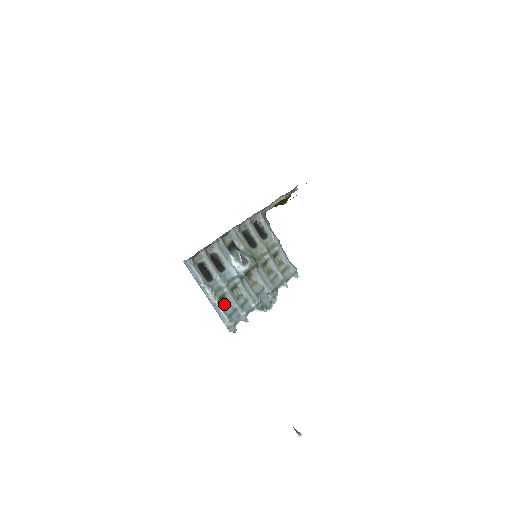
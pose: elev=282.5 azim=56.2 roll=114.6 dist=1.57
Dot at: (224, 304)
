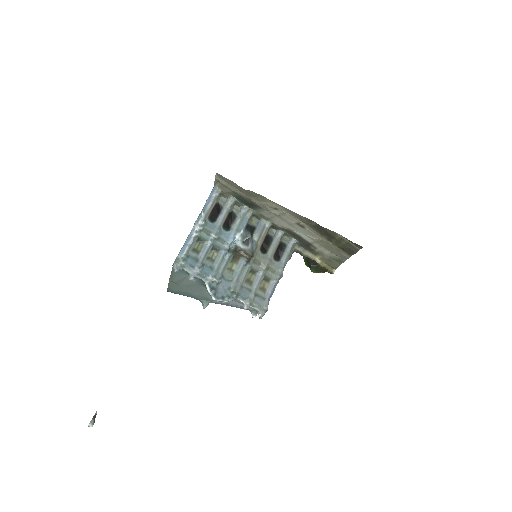
Dot at: (196, 246)
